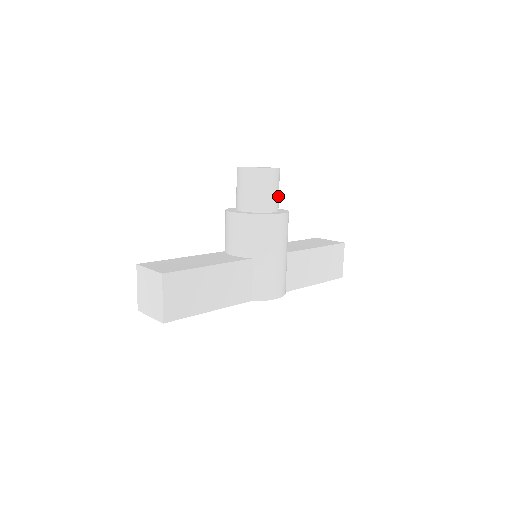
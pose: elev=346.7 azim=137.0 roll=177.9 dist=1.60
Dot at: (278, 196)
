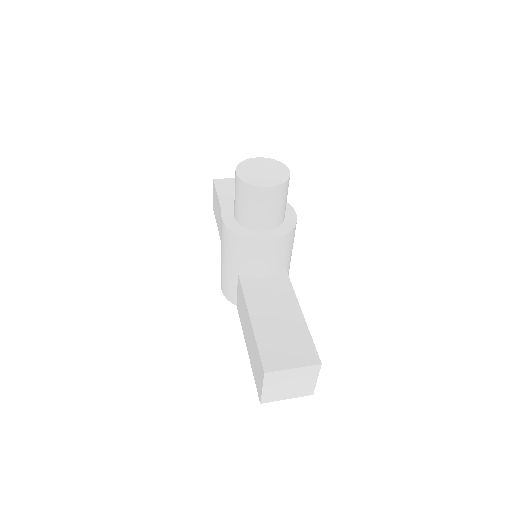
Dot at: occluded
